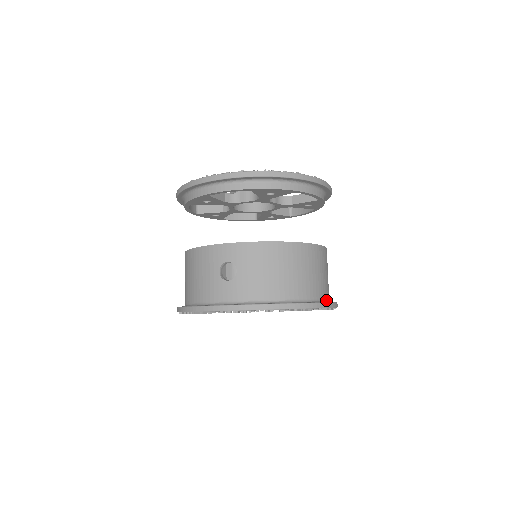
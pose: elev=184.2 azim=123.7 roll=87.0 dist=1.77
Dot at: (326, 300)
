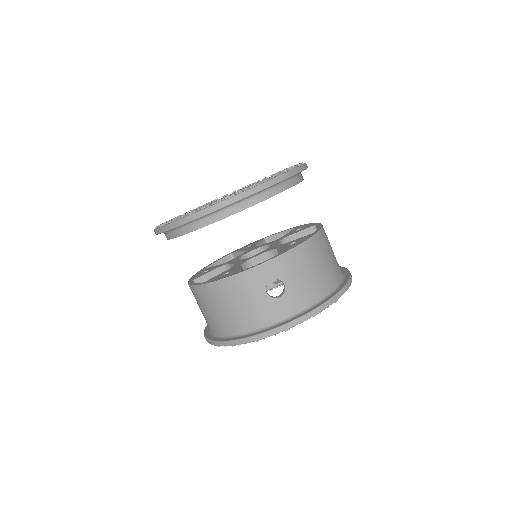
Dot at: occluded
